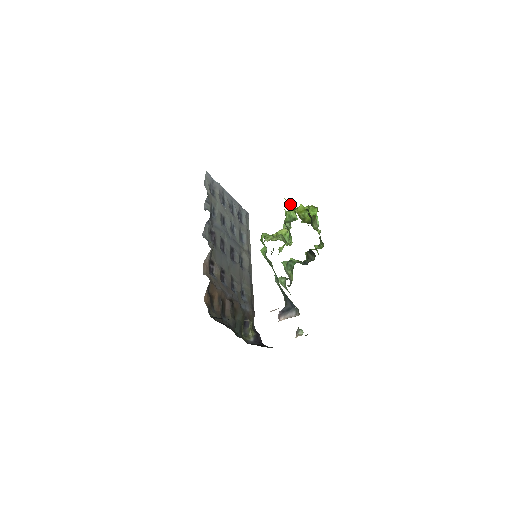
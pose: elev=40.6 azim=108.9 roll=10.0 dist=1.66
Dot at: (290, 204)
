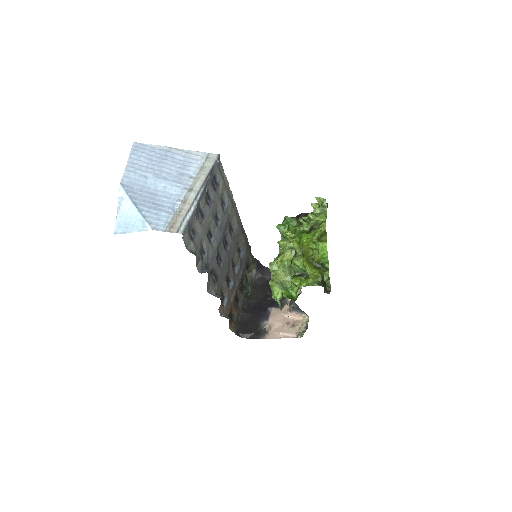
Dot at: (296, 244)
